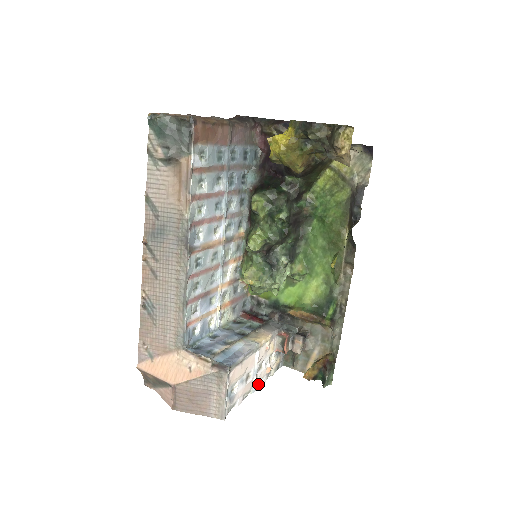
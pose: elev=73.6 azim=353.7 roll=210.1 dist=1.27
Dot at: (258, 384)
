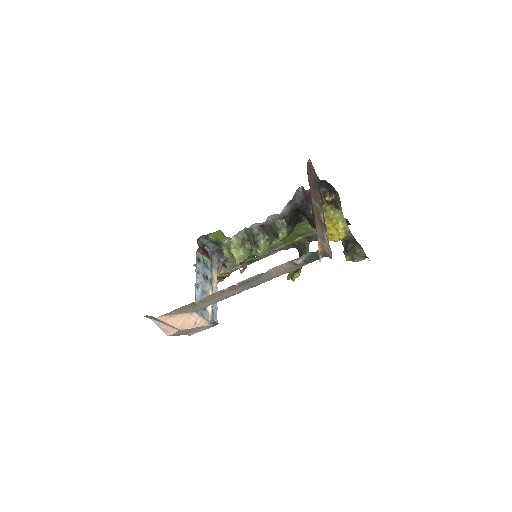
Dot at: occluded
